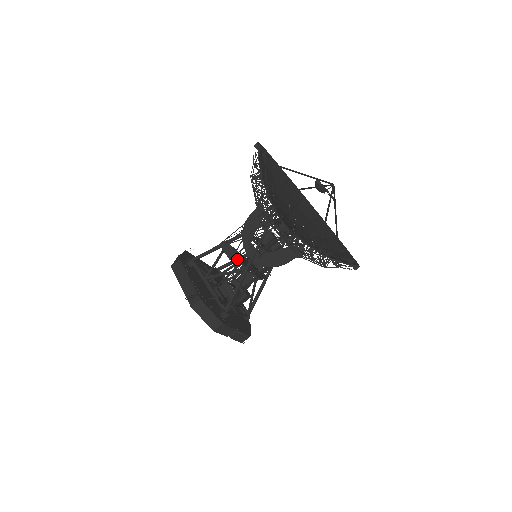
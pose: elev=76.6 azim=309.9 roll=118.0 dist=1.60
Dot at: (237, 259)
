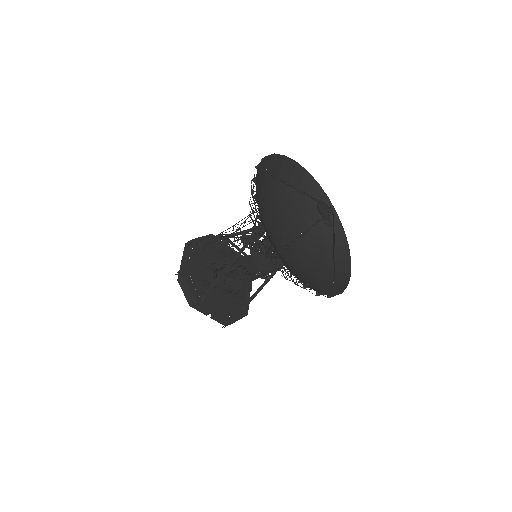
Dot at: occluded
